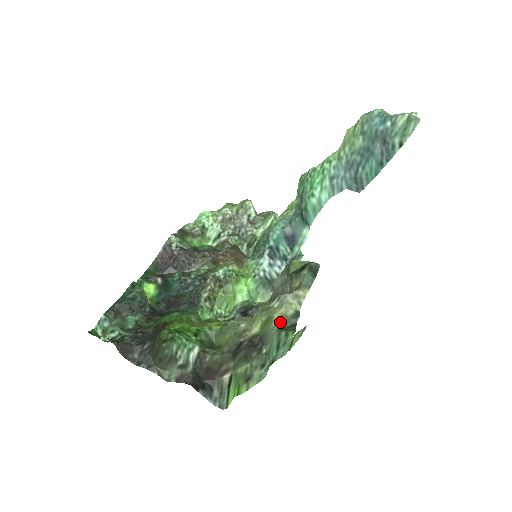
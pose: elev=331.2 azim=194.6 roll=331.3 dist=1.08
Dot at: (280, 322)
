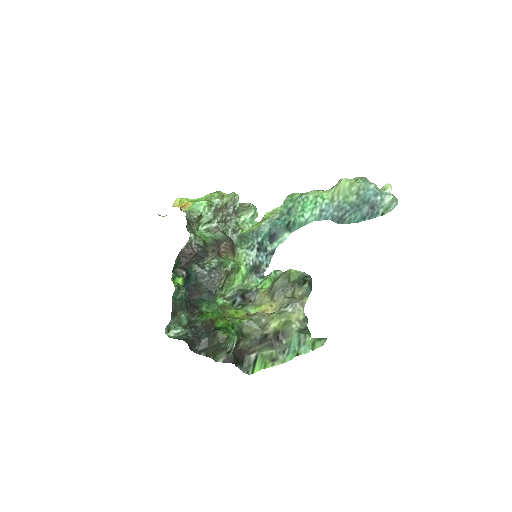
Dot at: (297, 325)
